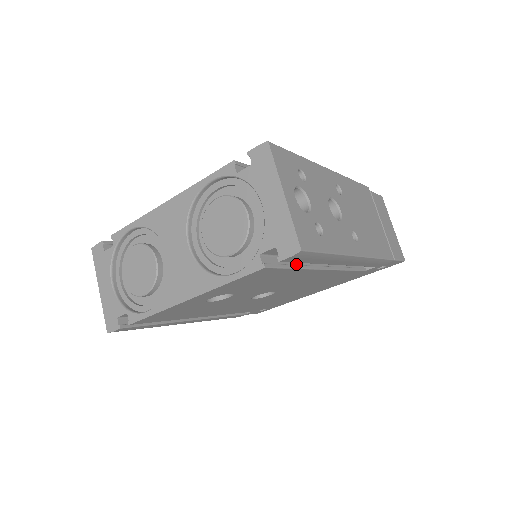
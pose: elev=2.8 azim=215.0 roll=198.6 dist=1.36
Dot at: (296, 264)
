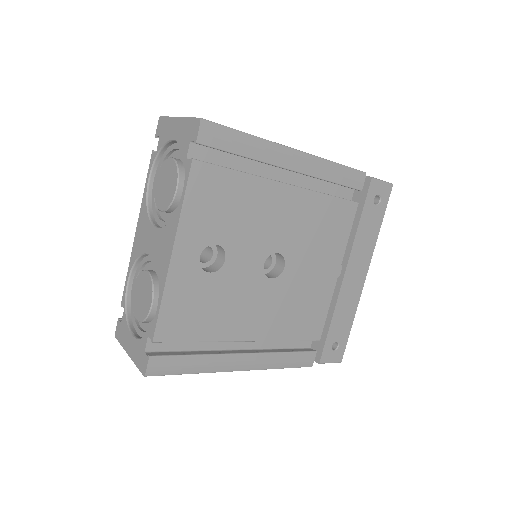
Dot at: (241, 173)
